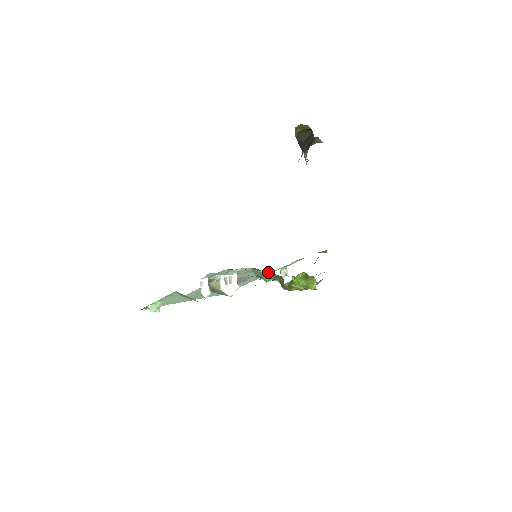
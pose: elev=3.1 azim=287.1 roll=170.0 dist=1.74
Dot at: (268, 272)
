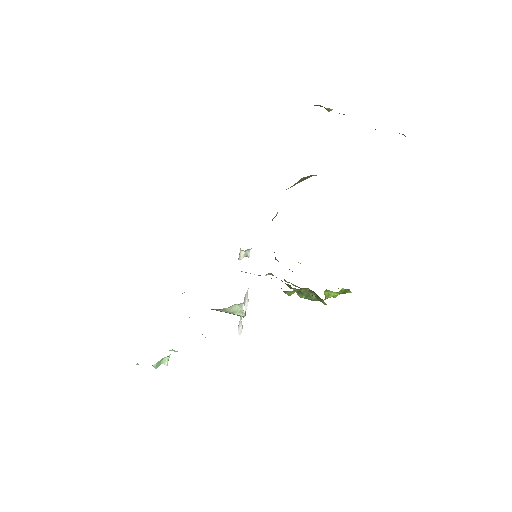
Dot at: (268, 273)
